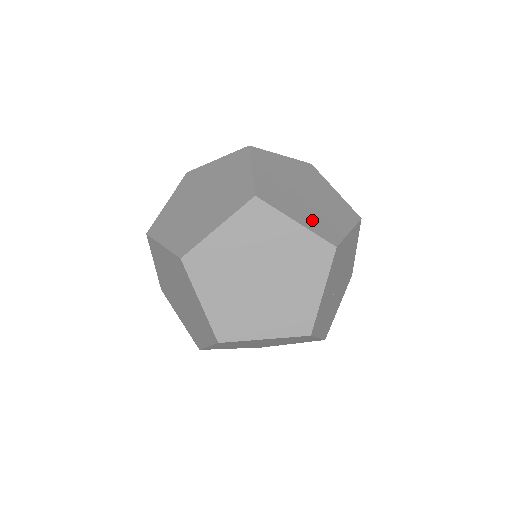
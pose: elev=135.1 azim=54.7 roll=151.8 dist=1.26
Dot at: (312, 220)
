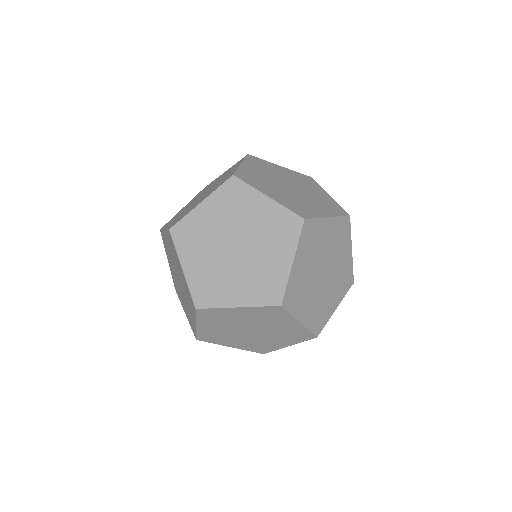
Dot at: occluded
